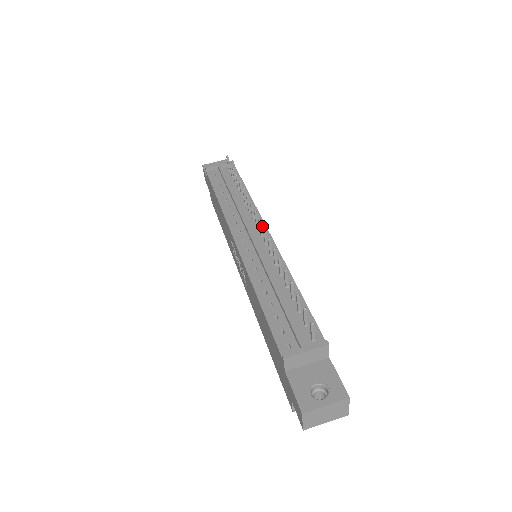
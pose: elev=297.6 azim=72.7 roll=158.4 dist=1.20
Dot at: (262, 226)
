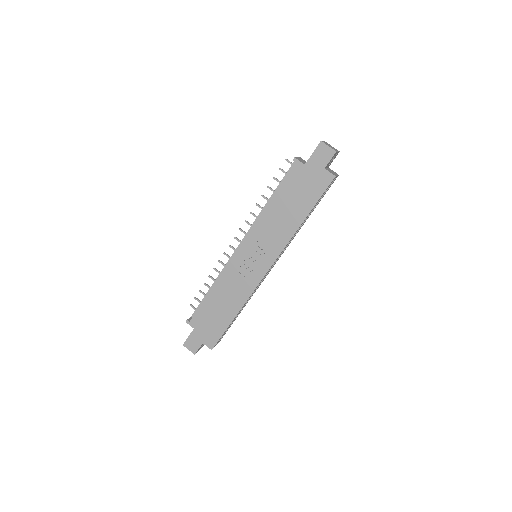
Dot at: occluded
